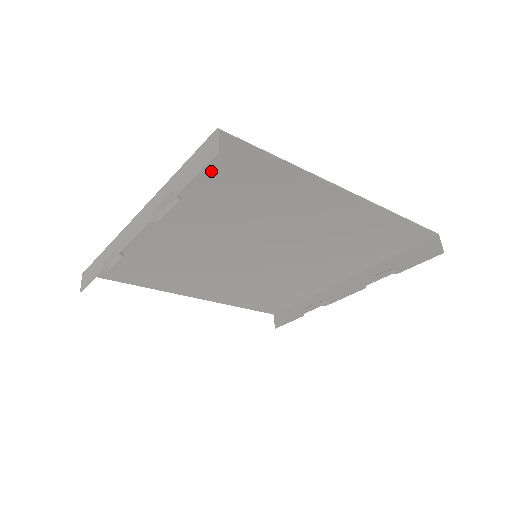
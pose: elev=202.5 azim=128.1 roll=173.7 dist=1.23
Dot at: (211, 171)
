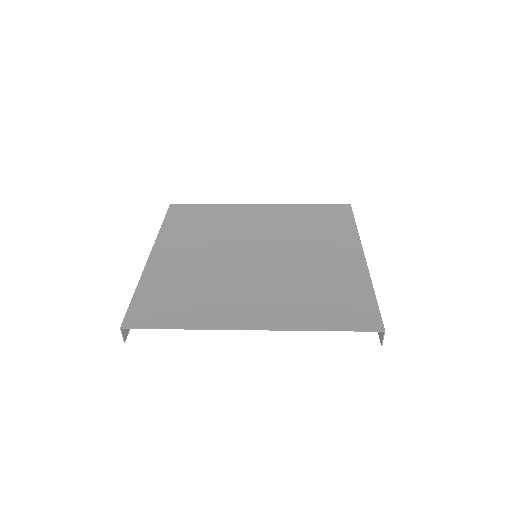
Dot at: (149, 303)
